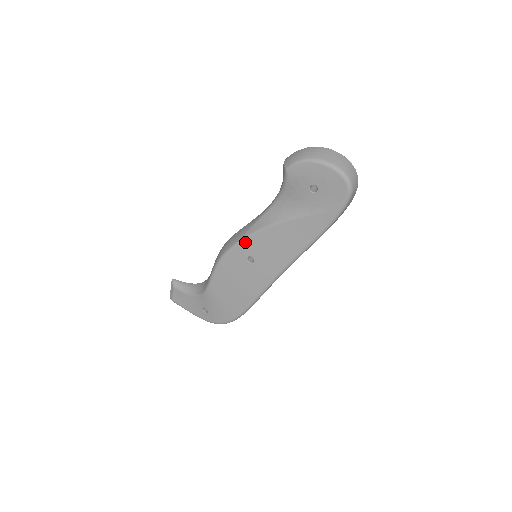
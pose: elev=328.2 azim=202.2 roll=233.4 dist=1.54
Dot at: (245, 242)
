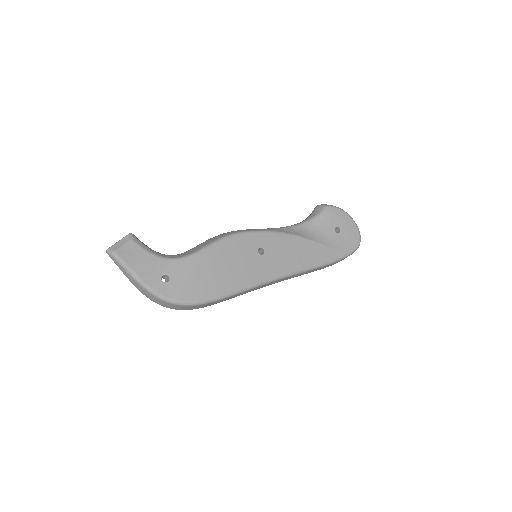
Dot at: (266, 234)
